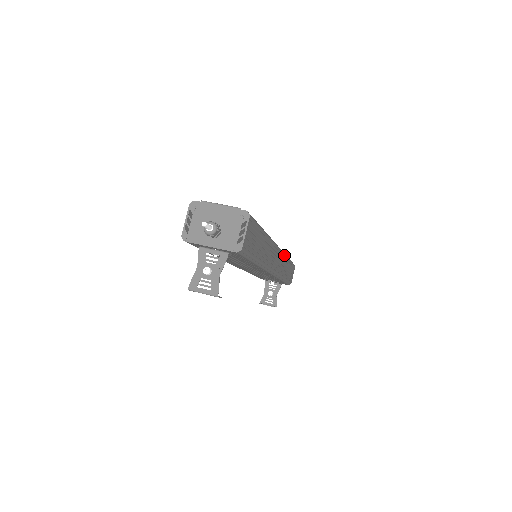
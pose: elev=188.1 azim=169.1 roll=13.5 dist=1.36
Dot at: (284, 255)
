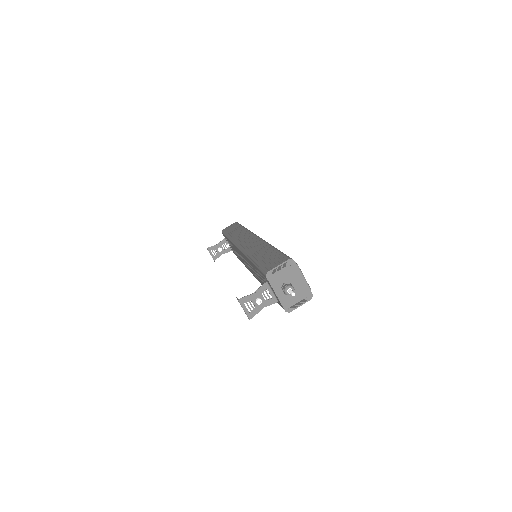
Dot at: occluded
